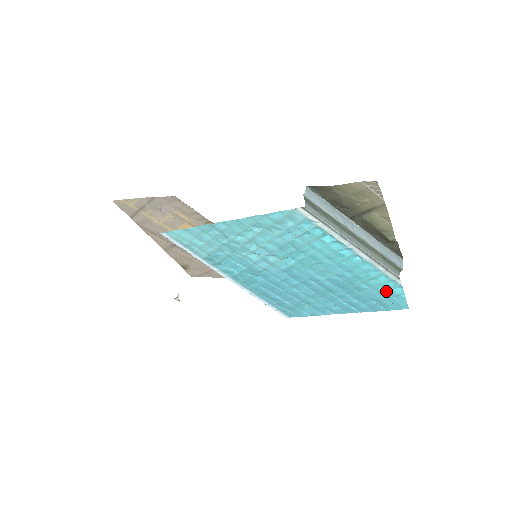
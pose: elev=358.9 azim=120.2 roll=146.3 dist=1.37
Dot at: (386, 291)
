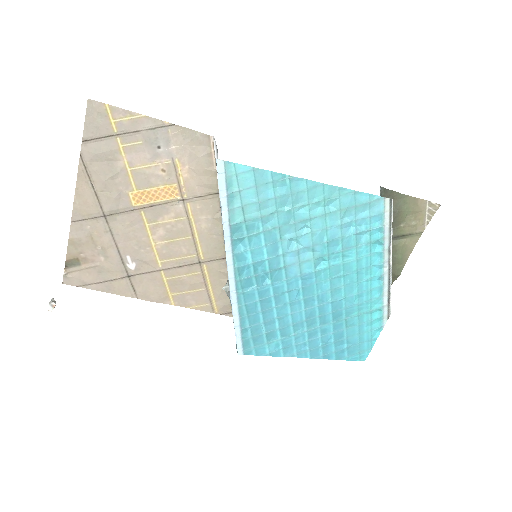
Dot at: (367, 332)
